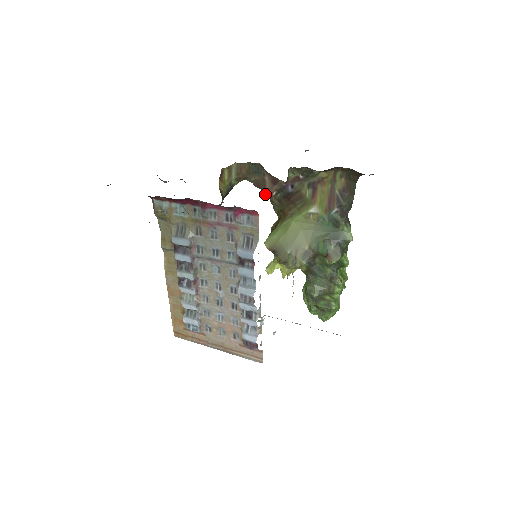
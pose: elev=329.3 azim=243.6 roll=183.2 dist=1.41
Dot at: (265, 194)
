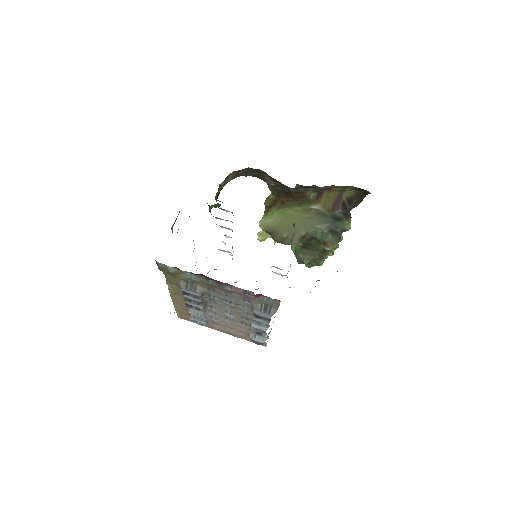
Dot at: occluded
